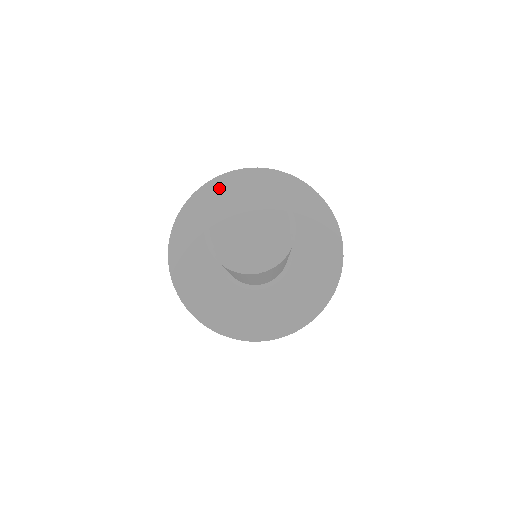
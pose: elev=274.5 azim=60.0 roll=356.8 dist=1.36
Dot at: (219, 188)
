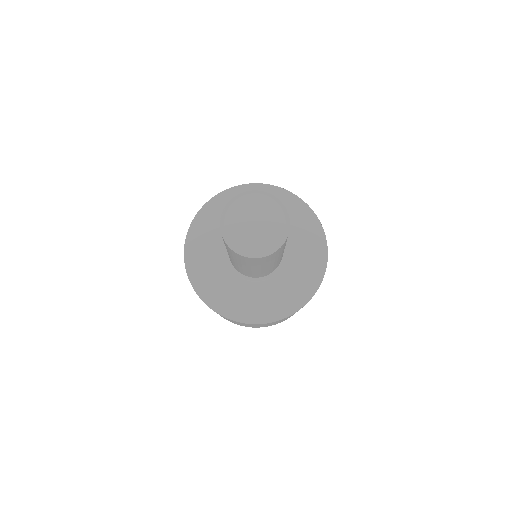
Dot at: occluded
